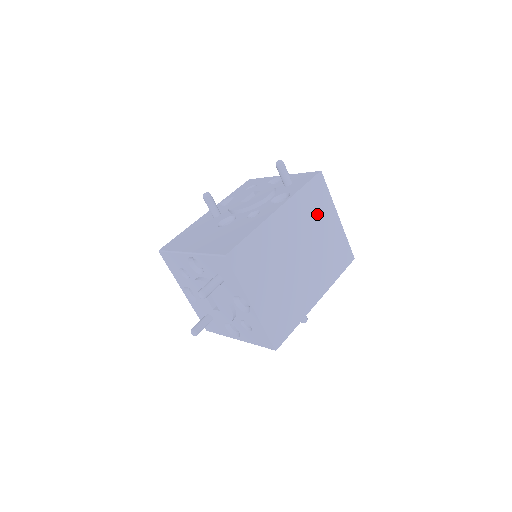
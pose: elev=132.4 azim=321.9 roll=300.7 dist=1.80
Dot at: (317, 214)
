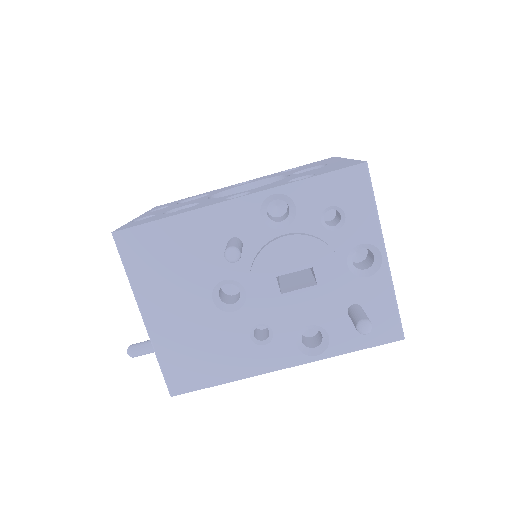
Dot at: occluded
